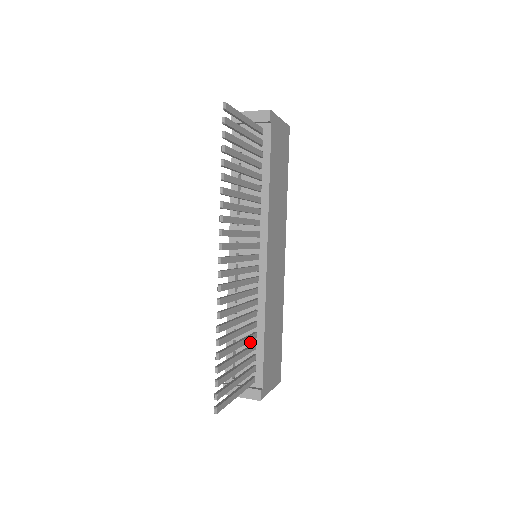
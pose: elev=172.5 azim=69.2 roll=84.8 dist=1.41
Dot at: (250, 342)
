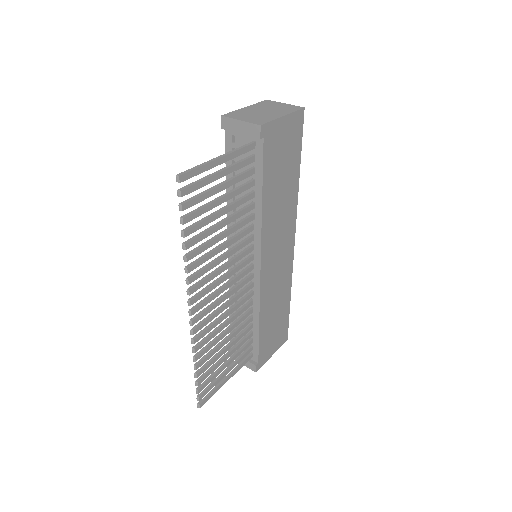
Dot at: occluded
